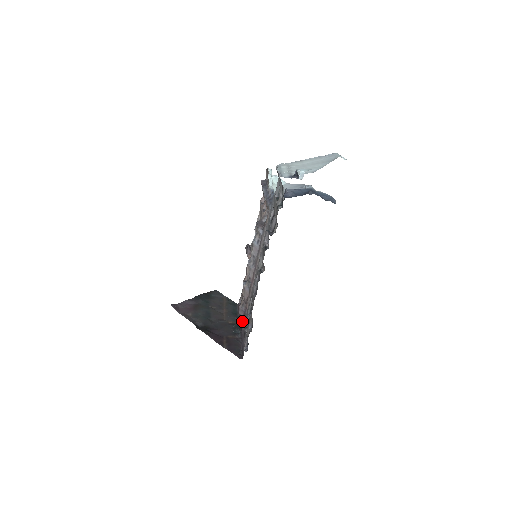
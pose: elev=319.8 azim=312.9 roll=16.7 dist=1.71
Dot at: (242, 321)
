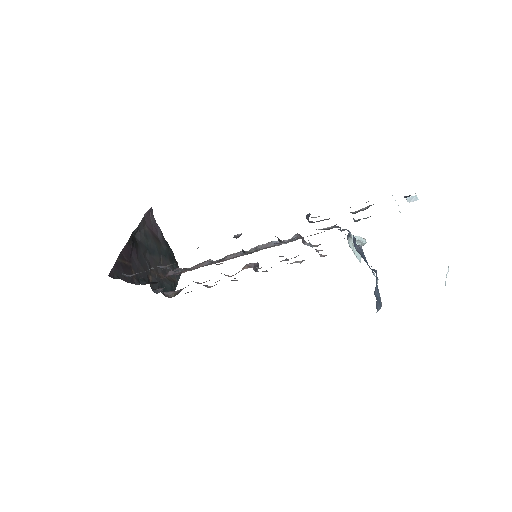
Dot at: (159, 281)
